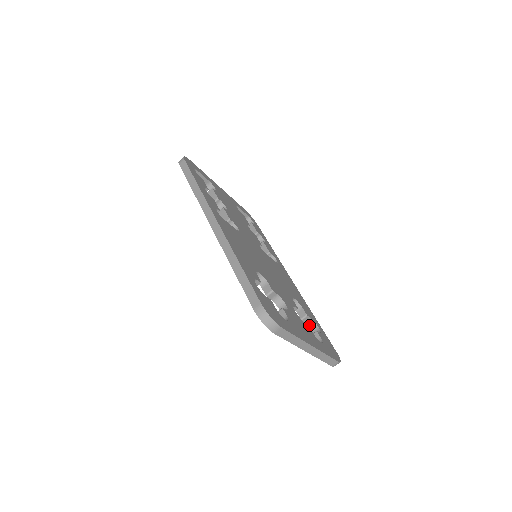
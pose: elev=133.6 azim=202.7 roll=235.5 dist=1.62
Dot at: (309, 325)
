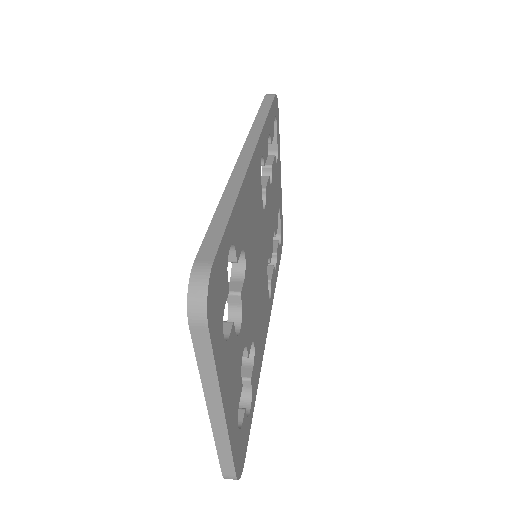
Dot at: (242, 396)
